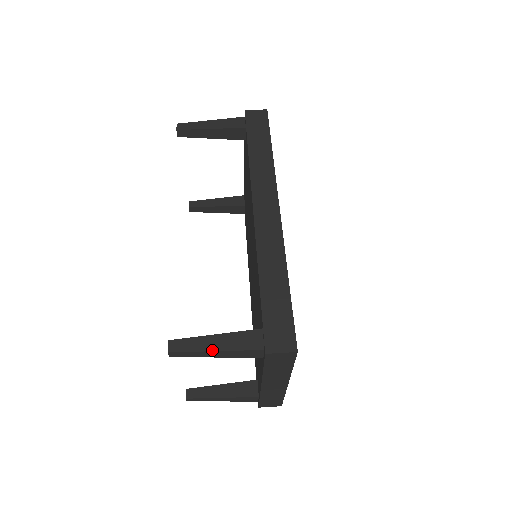
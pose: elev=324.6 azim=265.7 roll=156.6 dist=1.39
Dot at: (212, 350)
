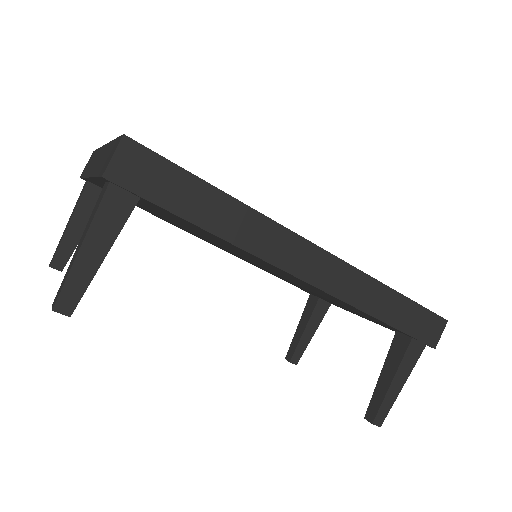
Dot at: (401, 389)
